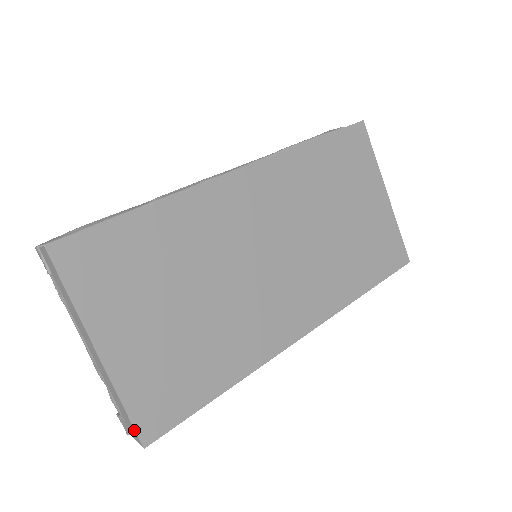
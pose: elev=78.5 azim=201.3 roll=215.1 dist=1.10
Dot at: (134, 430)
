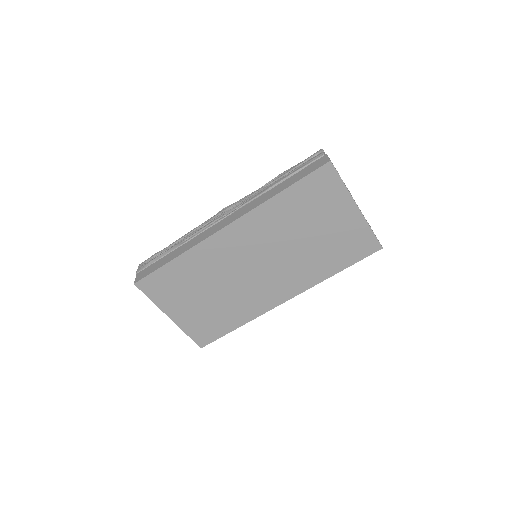
Dot at: (195, 342)
